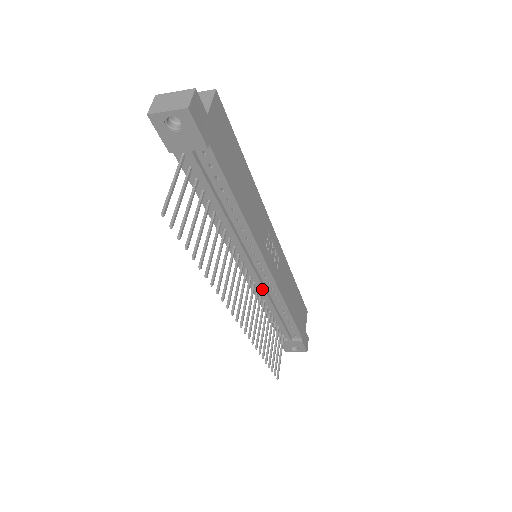
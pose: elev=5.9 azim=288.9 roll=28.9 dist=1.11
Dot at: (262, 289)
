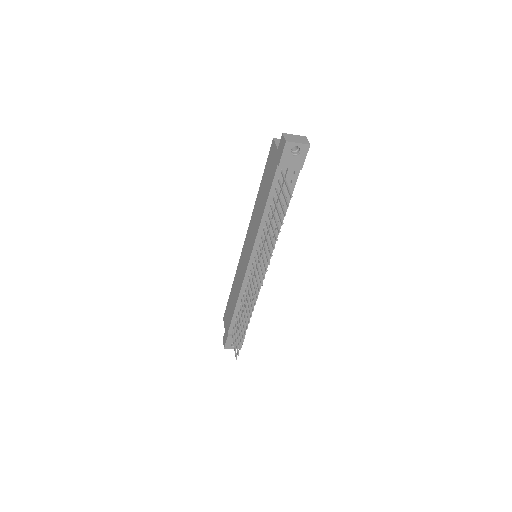
Dot at: occluded
